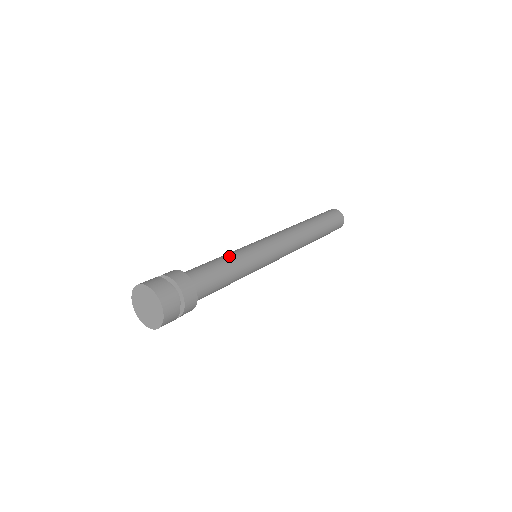
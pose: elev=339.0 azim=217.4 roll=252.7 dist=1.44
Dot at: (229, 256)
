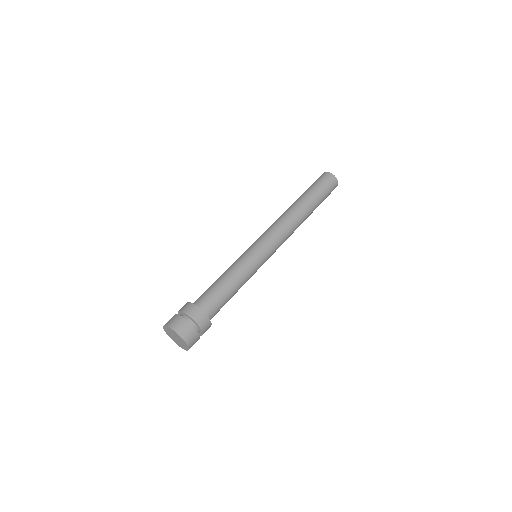
Dot at: (233, 273)
